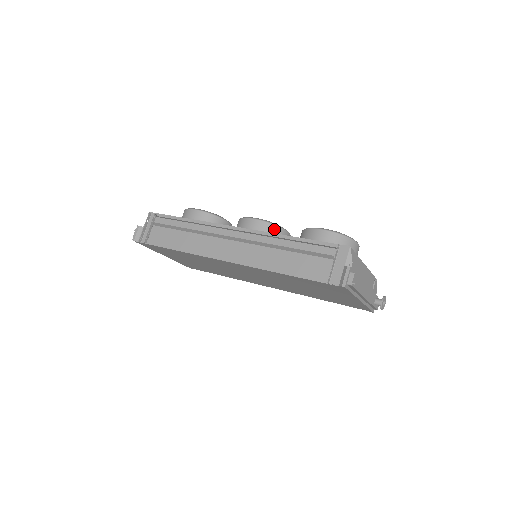
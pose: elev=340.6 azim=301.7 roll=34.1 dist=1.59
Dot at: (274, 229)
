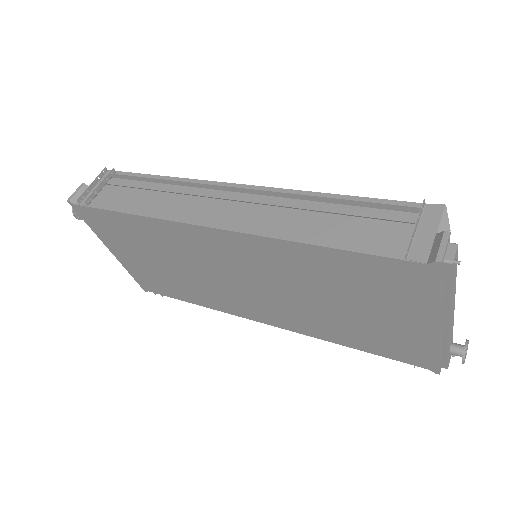
Dot at: occluded
